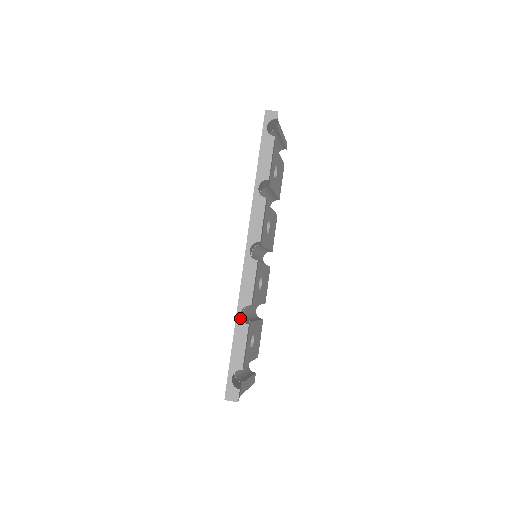
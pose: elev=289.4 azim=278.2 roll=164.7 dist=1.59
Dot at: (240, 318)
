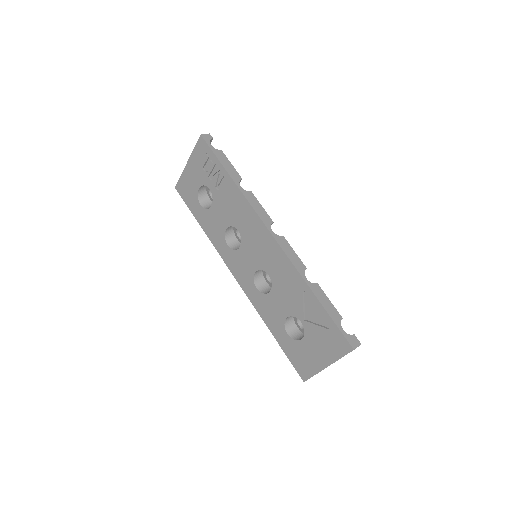
Dot at: (309, 282)
